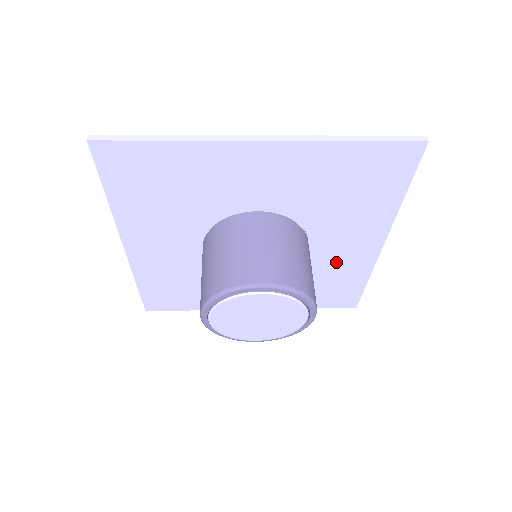
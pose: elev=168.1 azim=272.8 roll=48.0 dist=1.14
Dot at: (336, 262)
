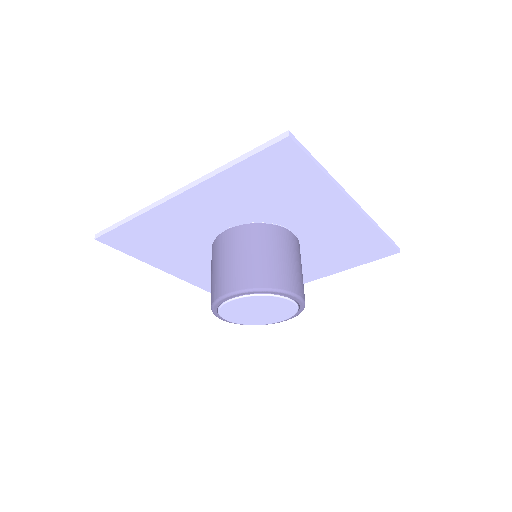
Dot at: (333, 232)
